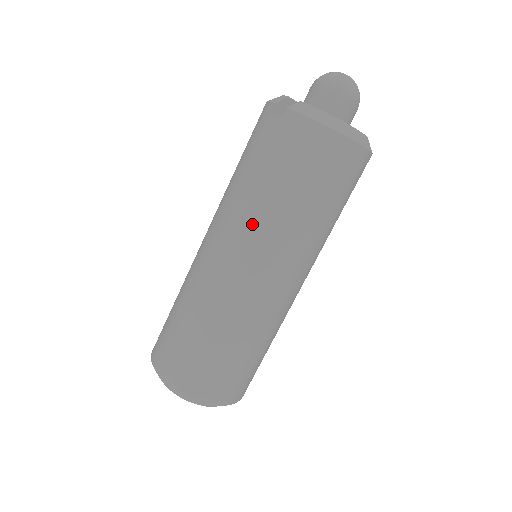
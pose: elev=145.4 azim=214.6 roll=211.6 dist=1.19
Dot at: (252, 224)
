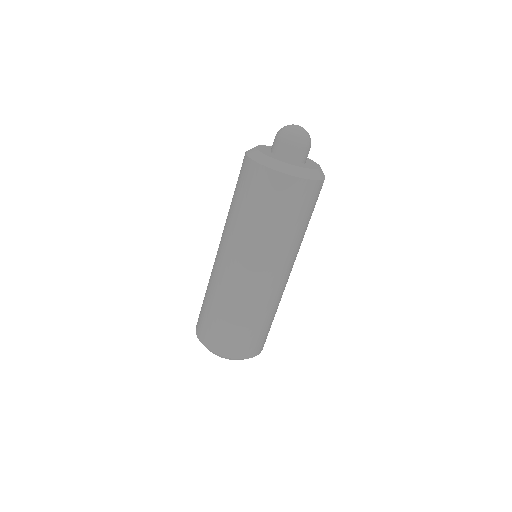
Dot at: (226, 226)
